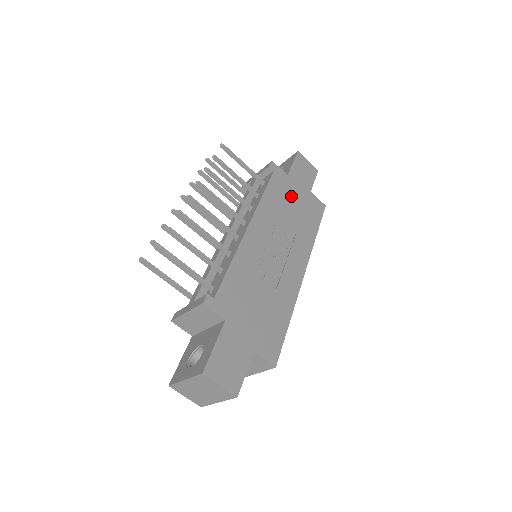
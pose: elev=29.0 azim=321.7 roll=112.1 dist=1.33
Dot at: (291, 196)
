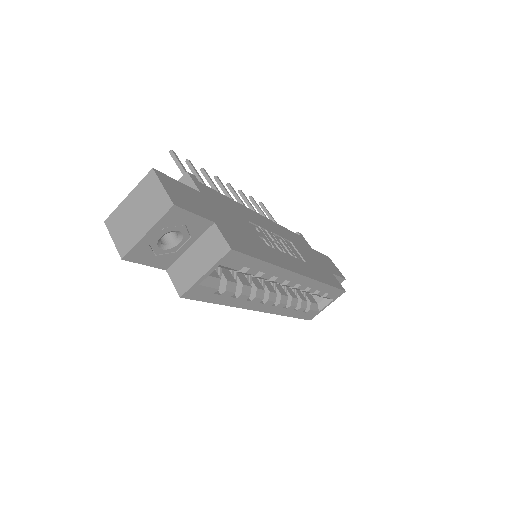
Dot at: (310, 254)
